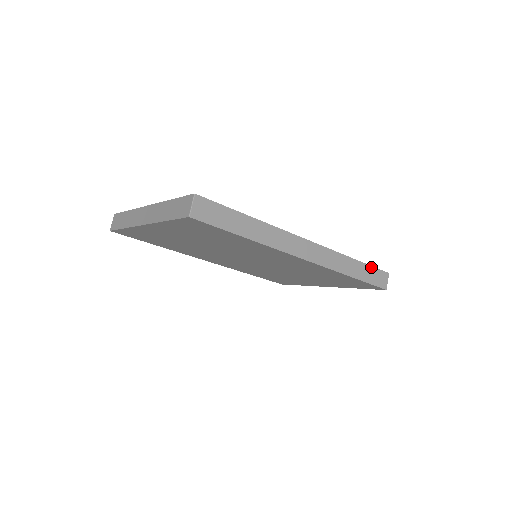
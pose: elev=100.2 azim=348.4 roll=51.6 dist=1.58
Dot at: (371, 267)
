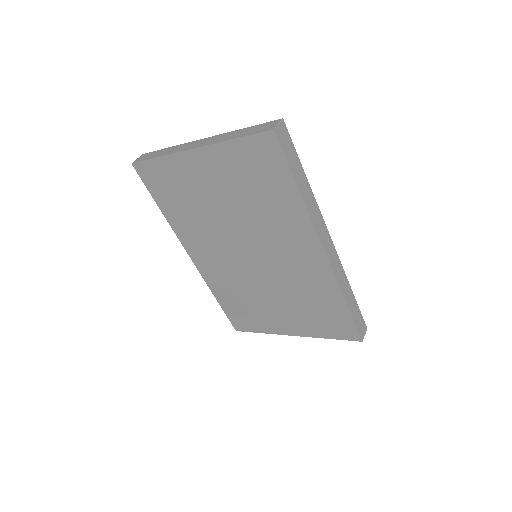
Dot at: (359, 309)
